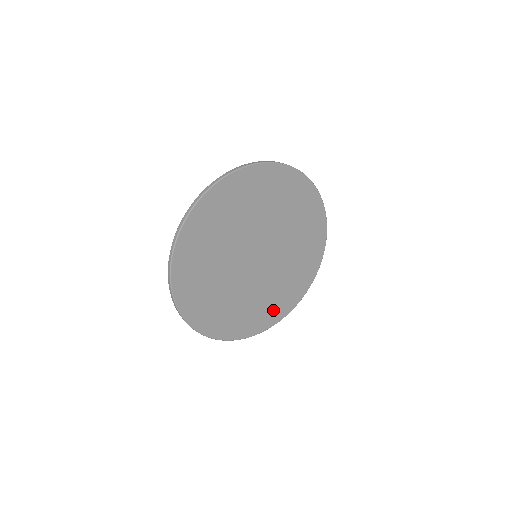
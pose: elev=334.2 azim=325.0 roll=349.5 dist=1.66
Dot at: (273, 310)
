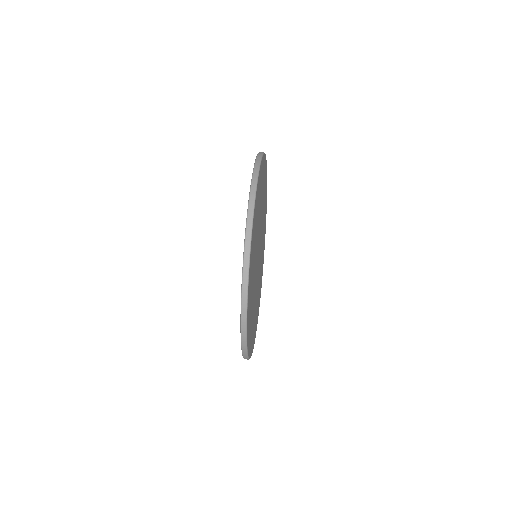
Dot at: occluded
